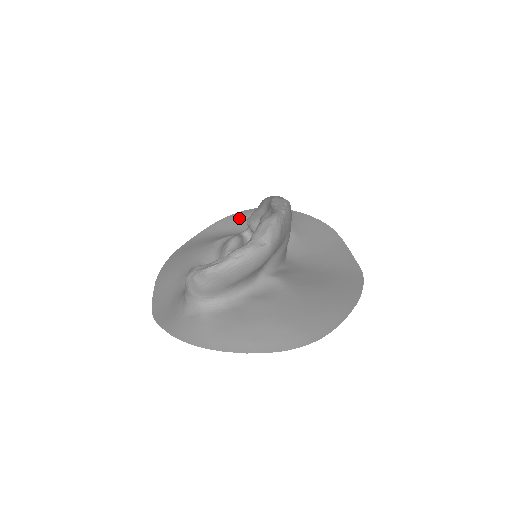
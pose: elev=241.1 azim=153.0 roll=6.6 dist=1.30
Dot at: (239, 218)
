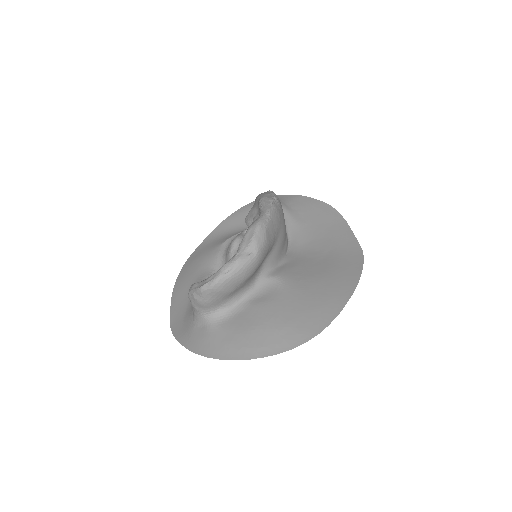
Dot at: (243, 213)
